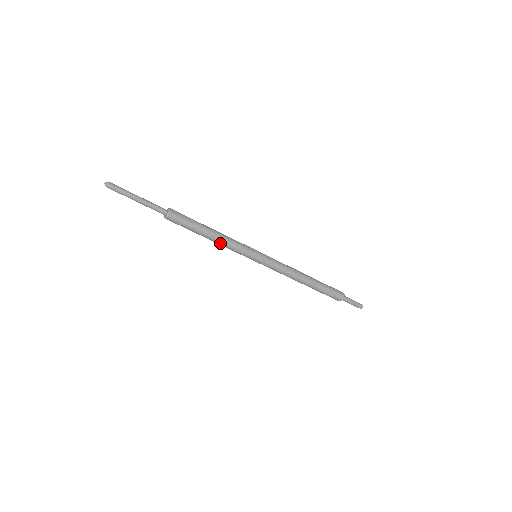
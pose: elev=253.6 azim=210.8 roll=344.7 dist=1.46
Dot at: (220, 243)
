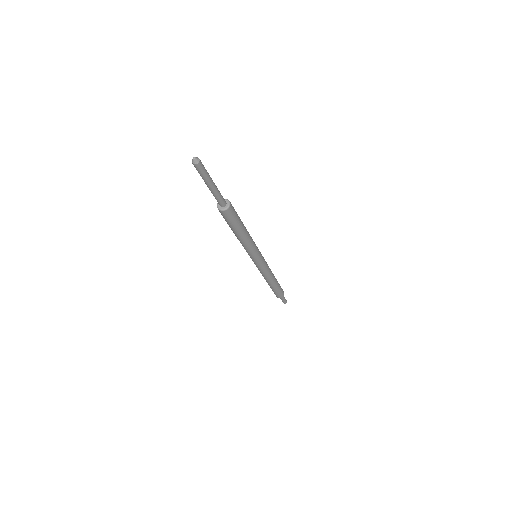
Dot at: (243, 243)
